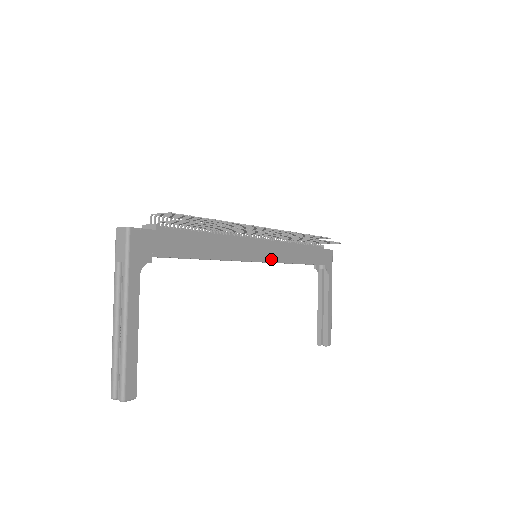
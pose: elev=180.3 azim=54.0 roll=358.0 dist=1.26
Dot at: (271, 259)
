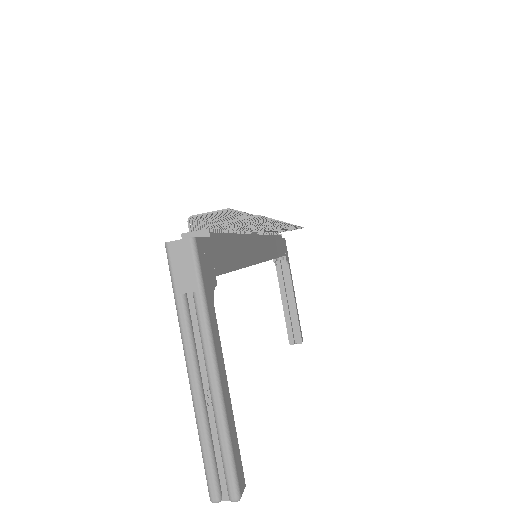
Dot at: (267, 257)
